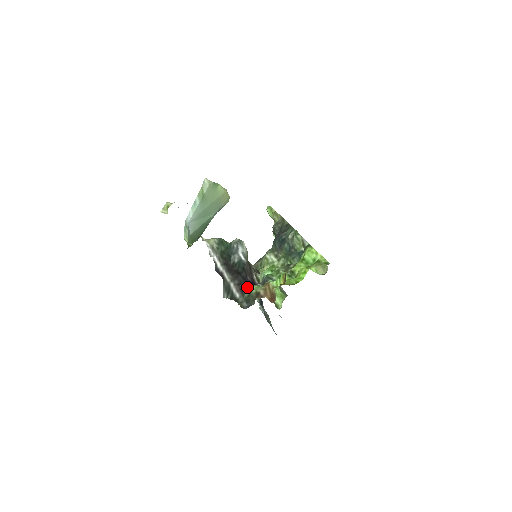
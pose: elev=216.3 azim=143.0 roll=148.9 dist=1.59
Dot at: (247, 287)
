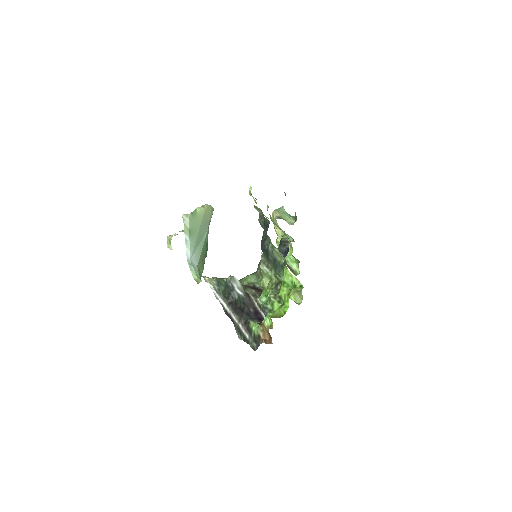
Dot at: (251, 326)
